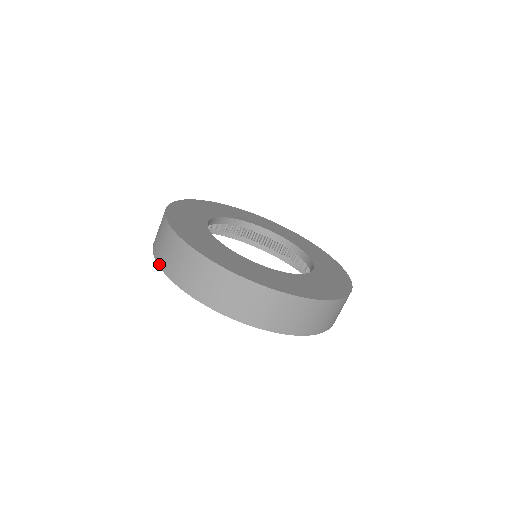
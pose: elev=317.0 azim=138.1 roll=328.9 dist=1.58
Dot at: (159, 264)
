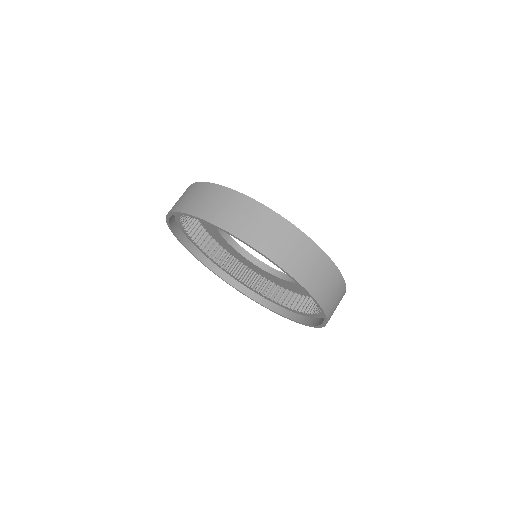
Dot at: occluded
